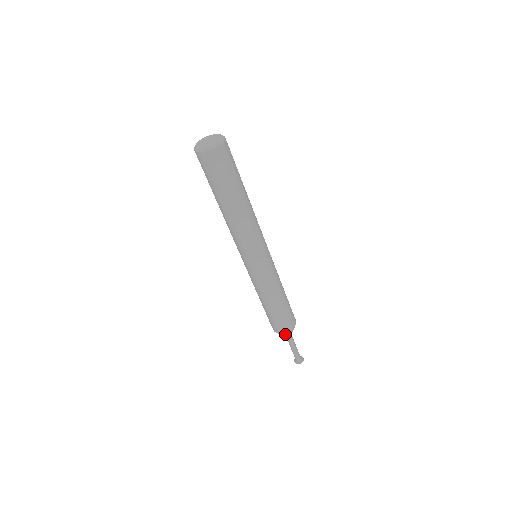
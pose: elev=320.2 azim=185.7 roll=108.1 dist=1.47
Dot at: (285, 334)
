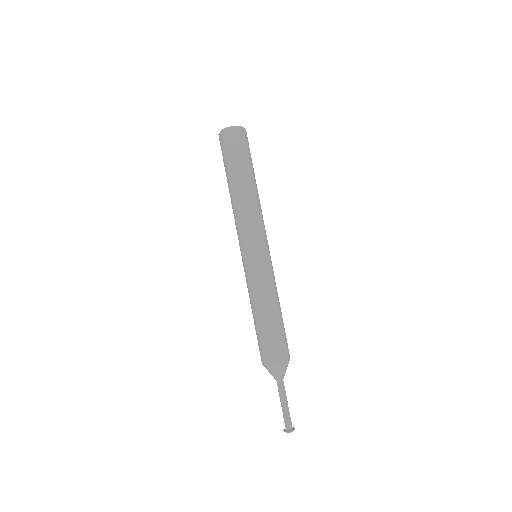
Dot at: (271, 368)
